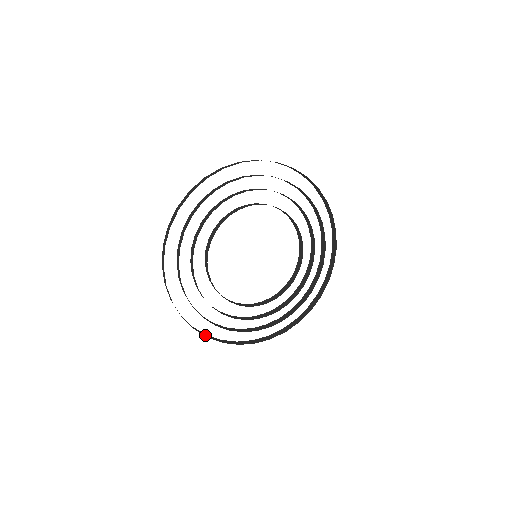
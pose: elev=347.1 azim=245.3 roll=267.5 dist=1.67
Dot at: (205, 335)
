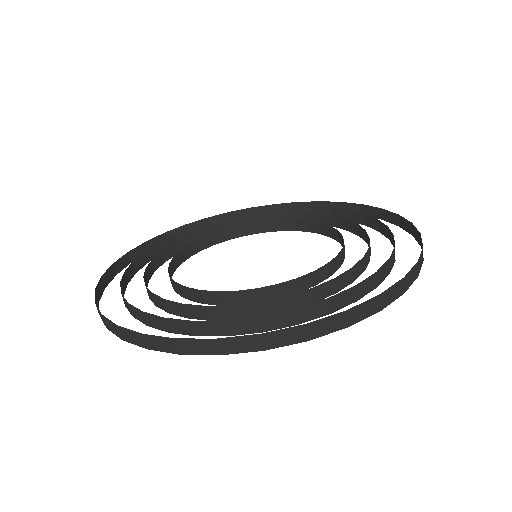
Dot at: (162, 240)
